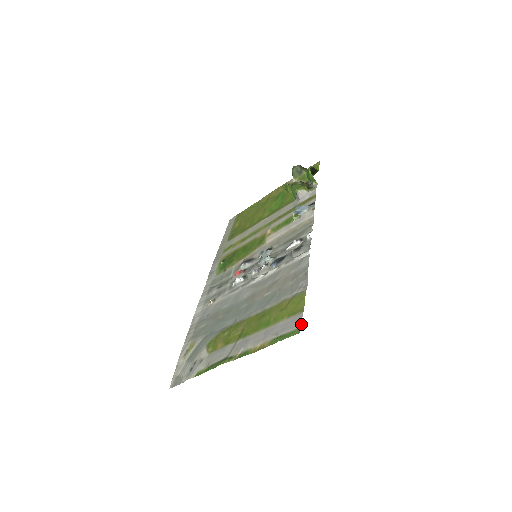
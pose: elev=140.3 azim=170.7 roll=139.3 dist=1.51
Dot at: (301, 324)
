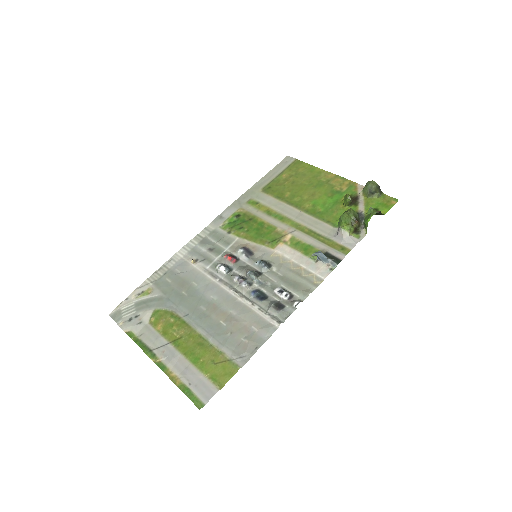
Dot at: (207, 402)
